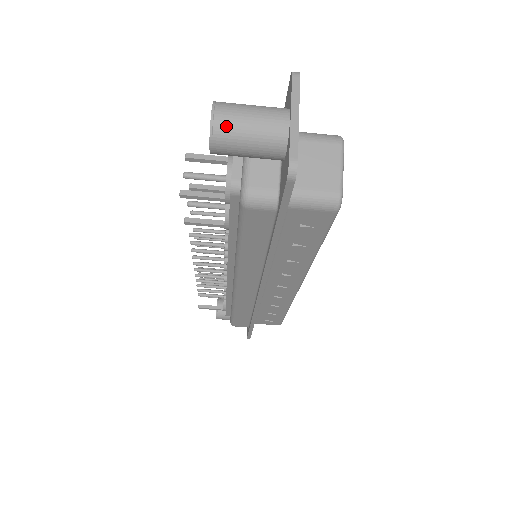
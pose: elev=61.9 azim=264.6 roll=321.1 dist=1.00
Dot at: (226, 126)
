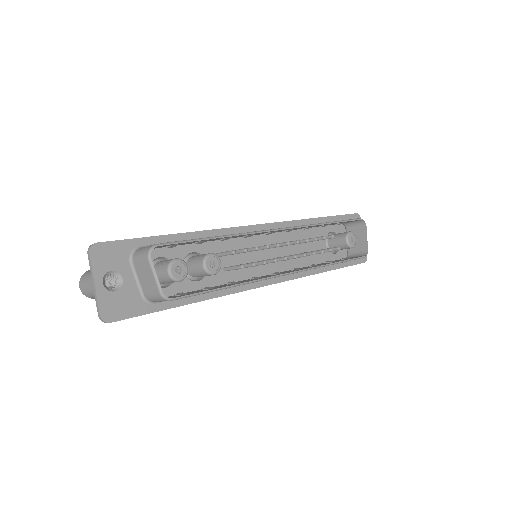
Dot at: (86, 294)
